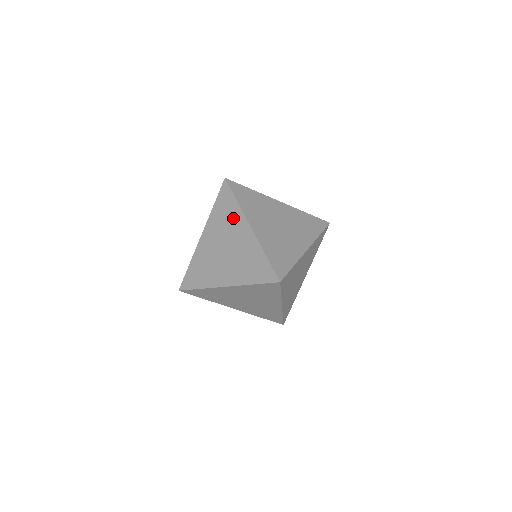
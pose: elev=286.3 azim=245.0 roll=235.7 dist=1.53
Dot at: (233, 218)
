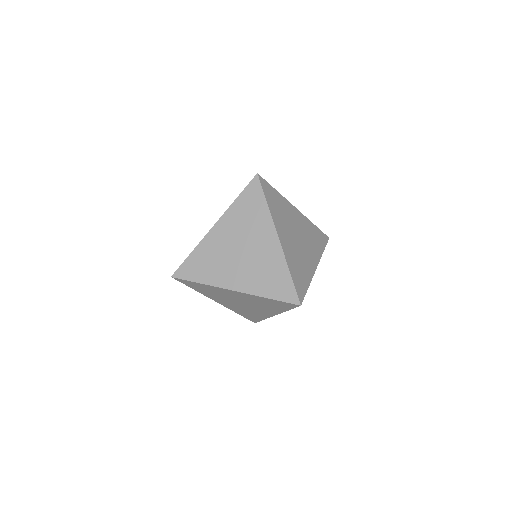
Dot at: occluded
